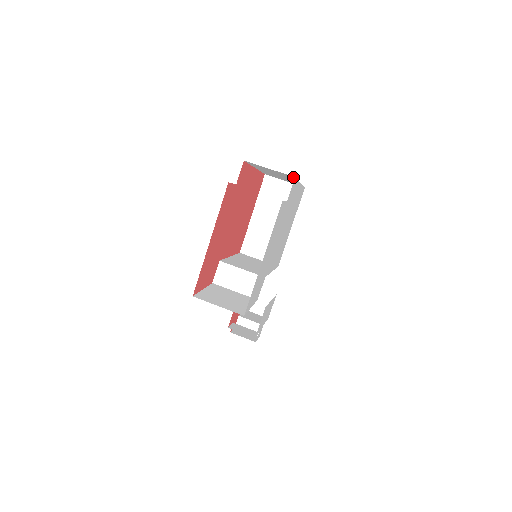
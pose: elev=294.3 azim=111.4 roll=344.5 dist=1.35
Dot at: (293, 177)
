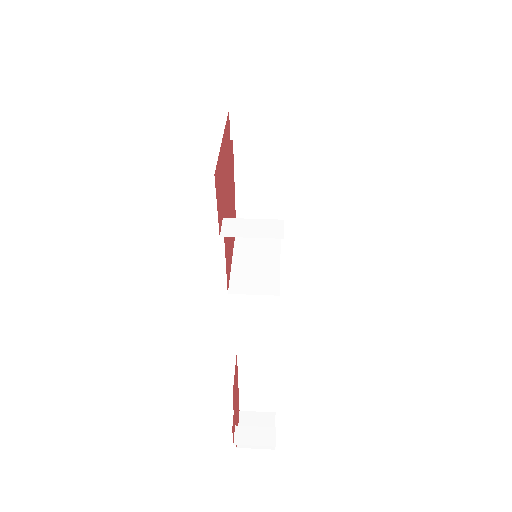
Dot at: (281, 141)
